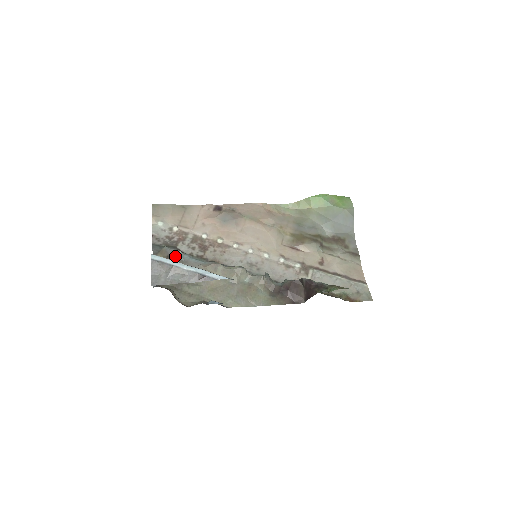
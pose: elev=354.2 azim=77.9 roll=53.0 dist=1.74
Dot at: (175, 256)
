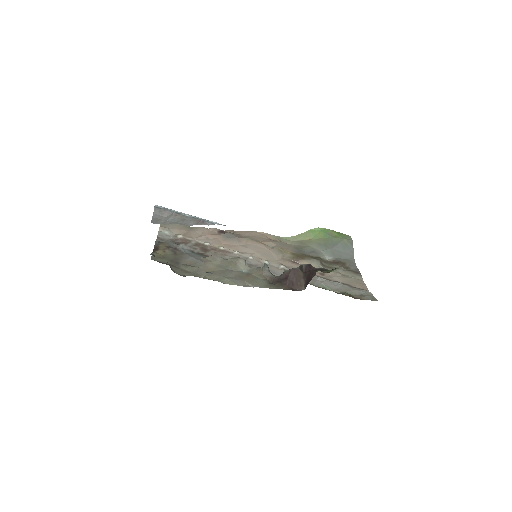
Dot at: (176, 248)
